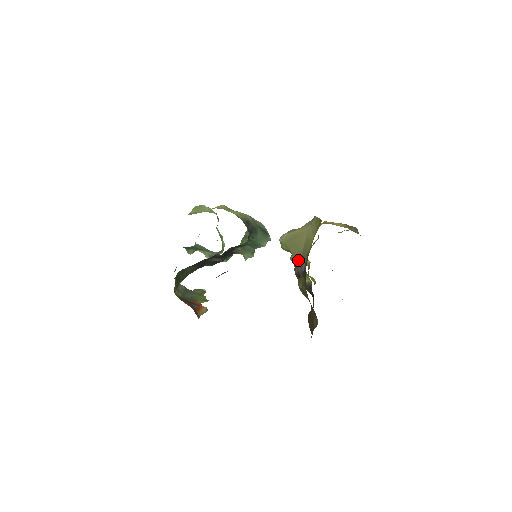
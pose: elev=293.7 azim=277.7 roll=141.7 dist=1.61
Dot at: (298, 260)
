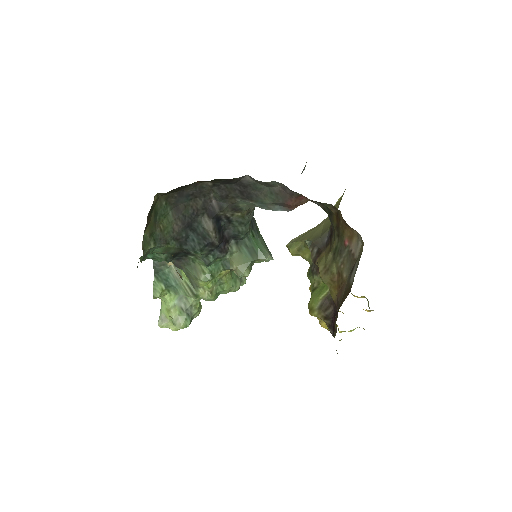
Dot at: (317, 238)
